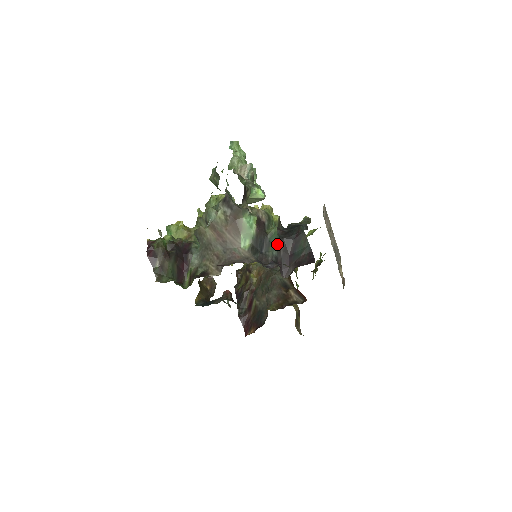
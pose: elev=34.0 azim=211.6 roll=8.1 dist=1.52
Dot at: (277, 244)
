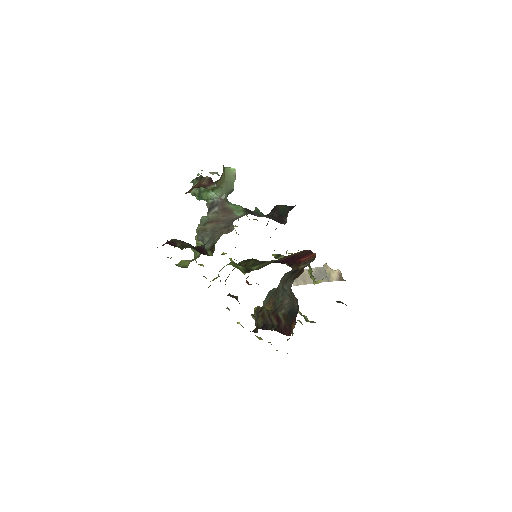
Dot at: occluded
